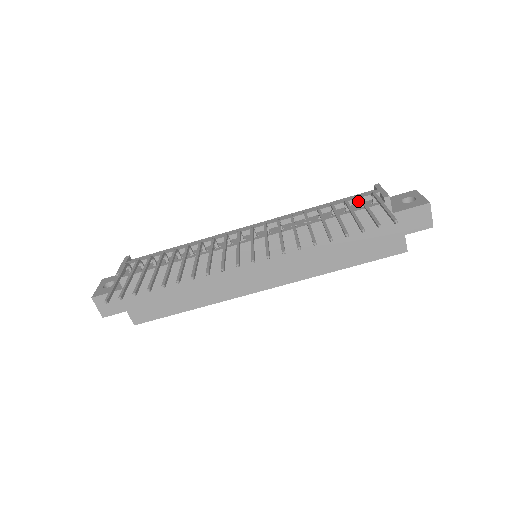
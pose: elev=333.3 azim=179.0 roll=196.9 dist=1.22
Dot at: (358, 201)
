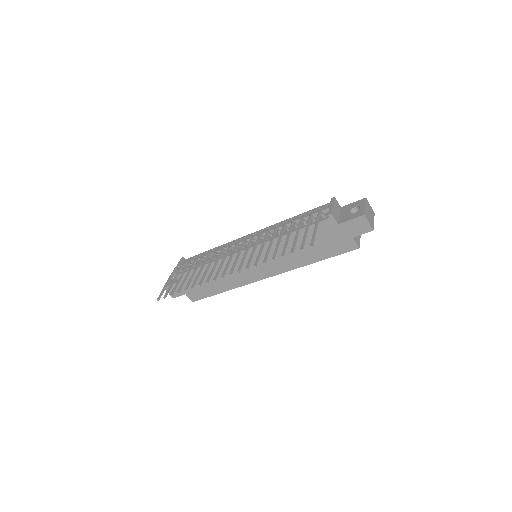
Dot at: occluded
